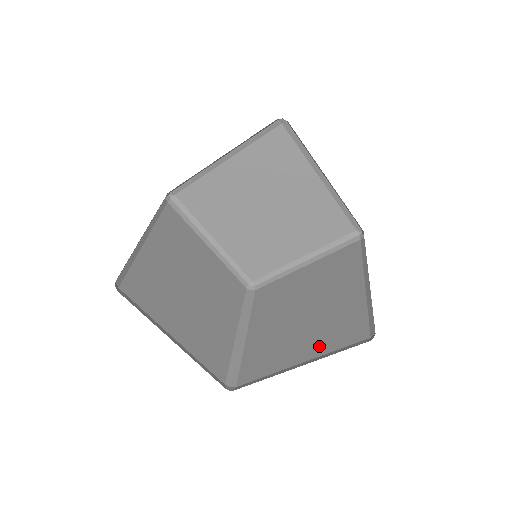
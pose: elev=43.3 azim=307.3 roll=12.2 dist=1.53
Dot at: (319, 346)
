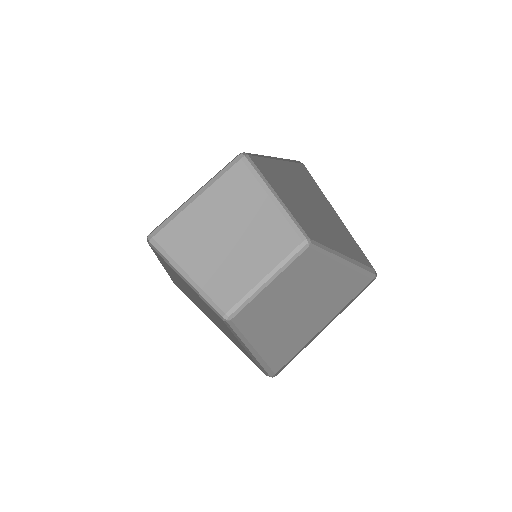
Dot at: (343, 250)
